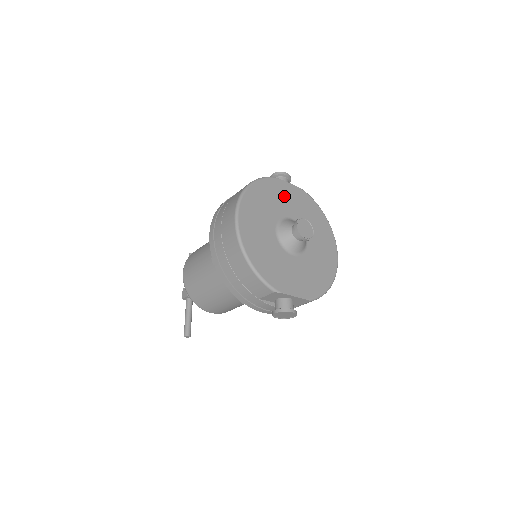
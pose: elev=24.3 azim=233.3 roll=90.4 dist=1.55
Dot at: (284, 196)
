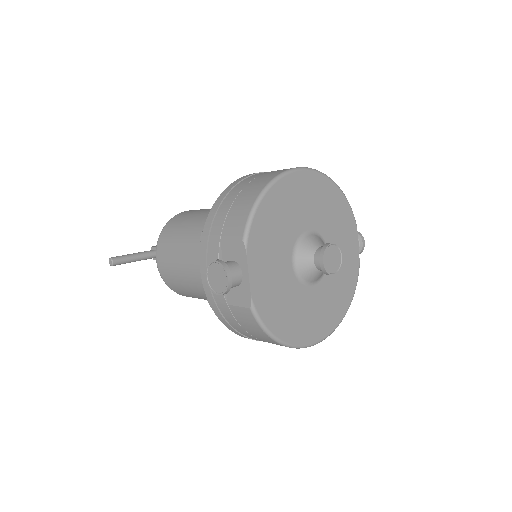
Dot at: (344, 239)
